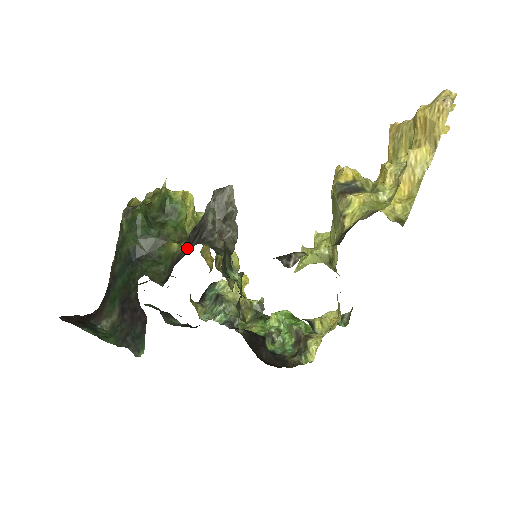
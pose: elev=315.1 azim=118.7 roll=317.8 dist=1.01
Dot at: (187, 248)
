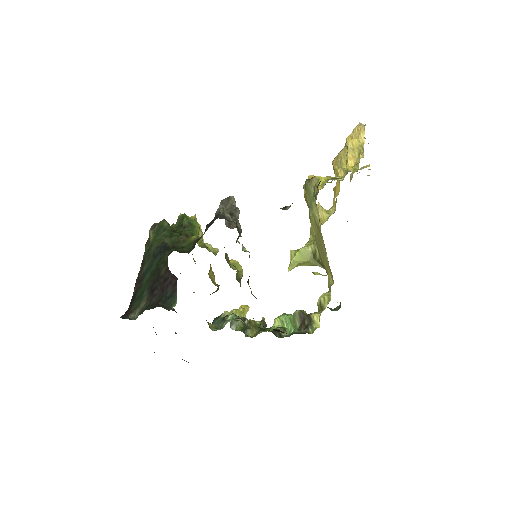
Dot at: occluded
